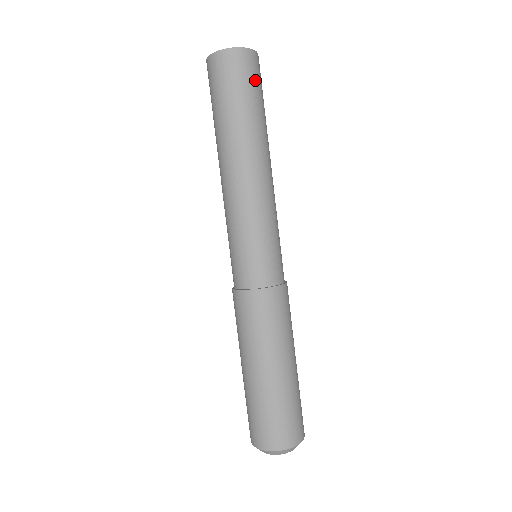
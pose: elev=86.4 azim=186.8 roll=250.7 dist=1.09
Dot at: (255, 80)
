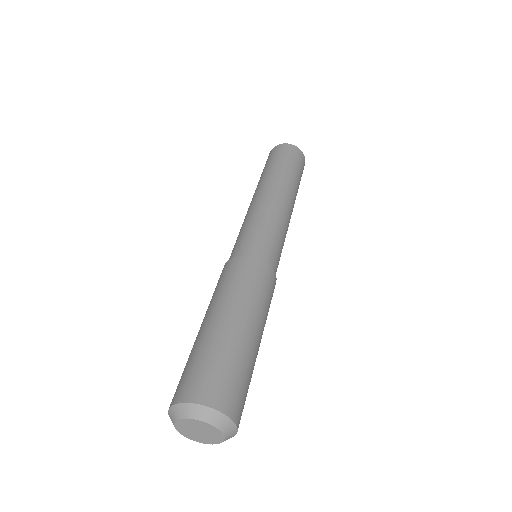
Dot at: (293, 158)
